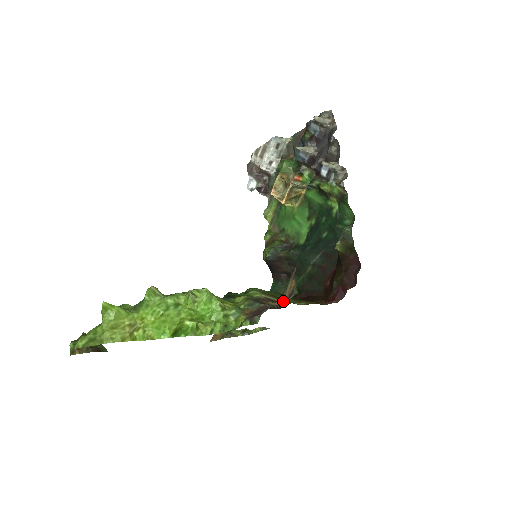
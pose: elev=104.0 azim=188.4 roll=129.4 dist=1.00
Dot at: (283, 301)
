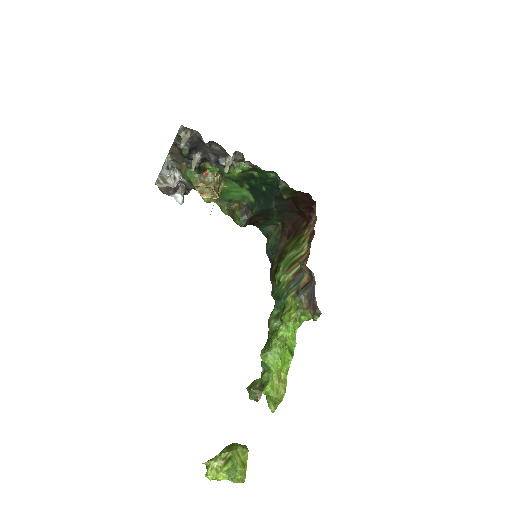
Dot at: (307, 274)
